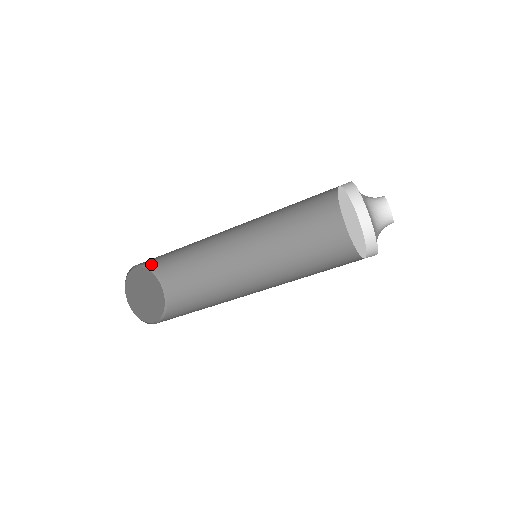
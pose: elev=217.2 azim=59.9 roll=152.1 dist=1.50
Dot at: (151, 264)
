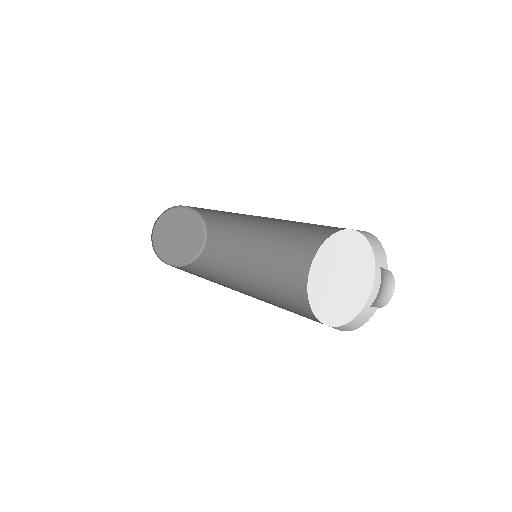
Dot at: occluded
